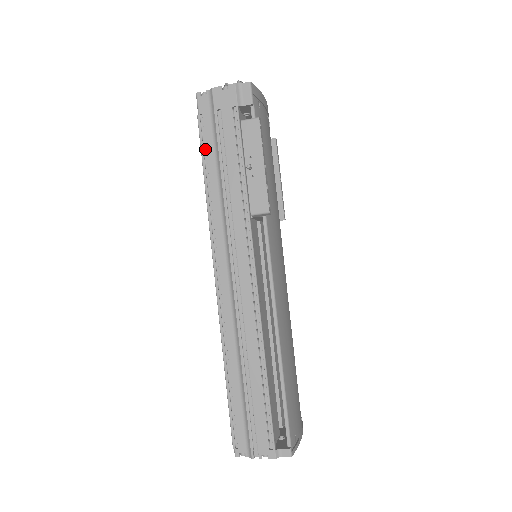
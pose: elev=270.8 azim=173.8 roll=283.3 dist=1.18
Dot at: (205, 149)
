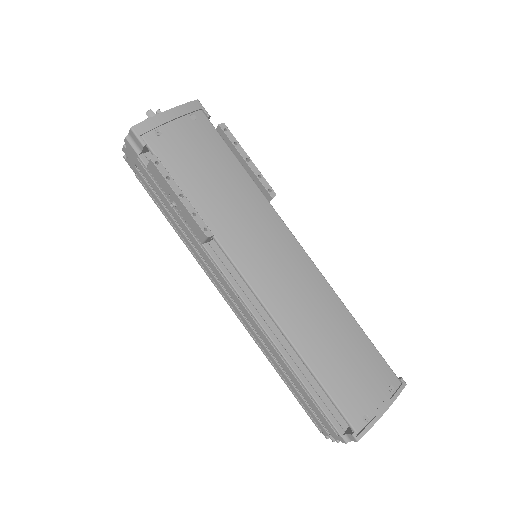
Dot at: (155, 199)
